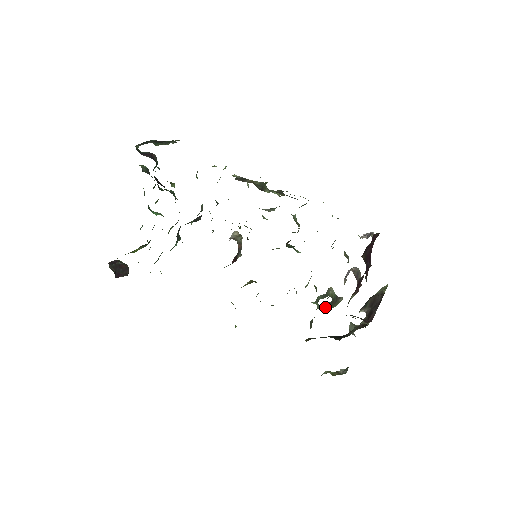
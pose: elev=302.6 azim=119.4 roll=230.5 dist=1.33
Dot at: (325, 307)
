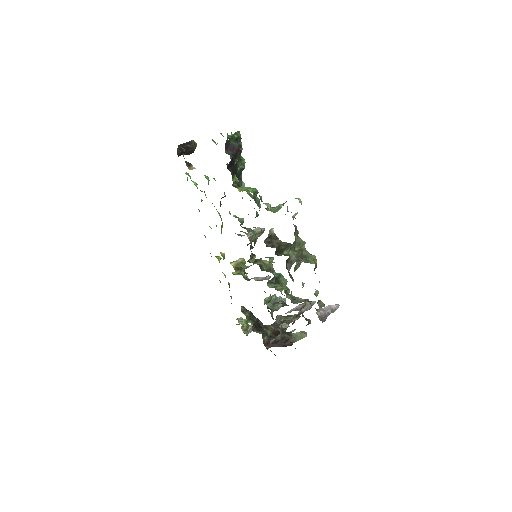
Dot at: occluded
